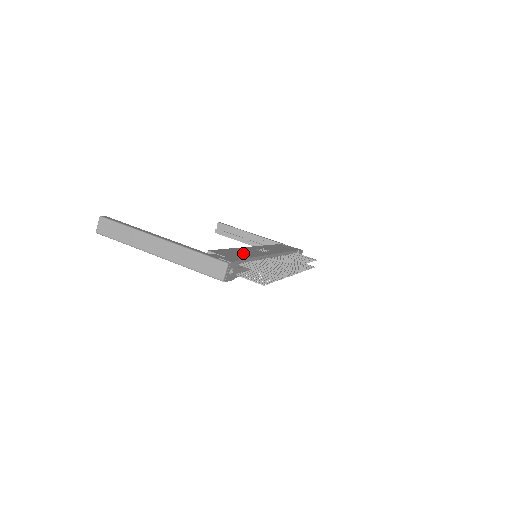
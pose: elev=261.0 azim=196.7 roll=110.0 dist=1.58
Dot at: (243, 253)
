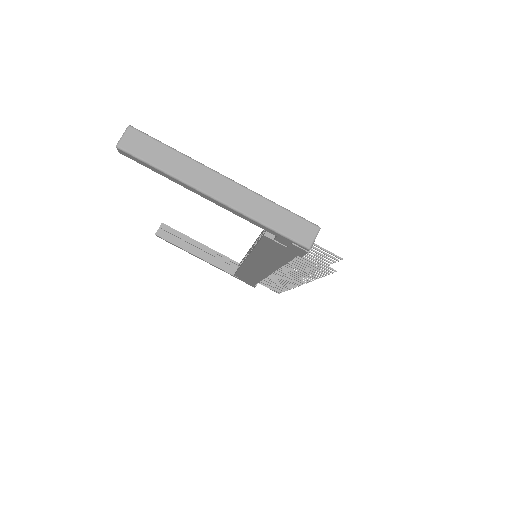
Dot at: occluded
